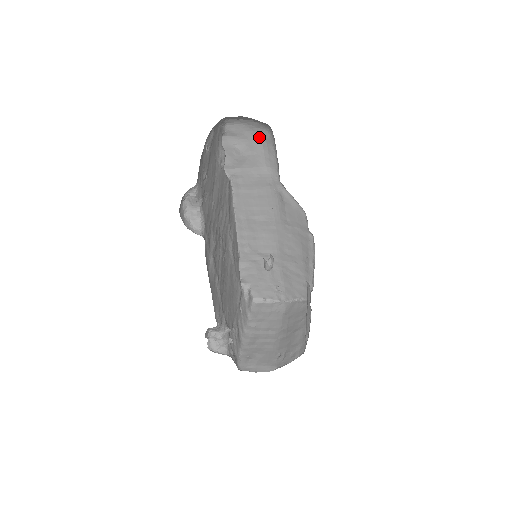
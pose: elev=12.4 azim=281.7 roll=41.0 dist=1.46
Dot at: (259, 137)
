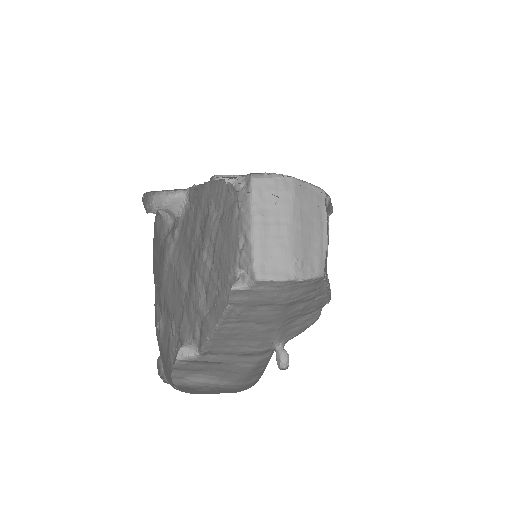
Dot at: occluded
